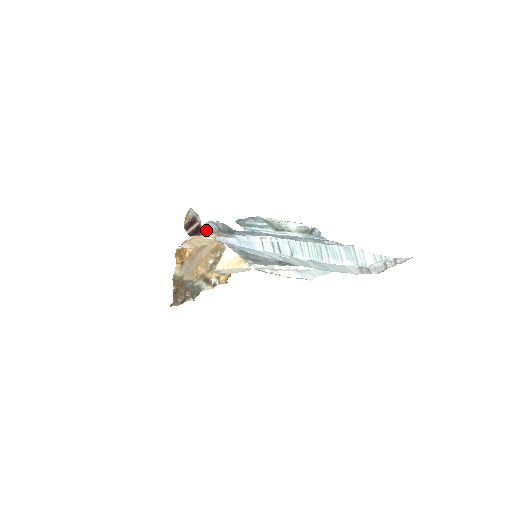
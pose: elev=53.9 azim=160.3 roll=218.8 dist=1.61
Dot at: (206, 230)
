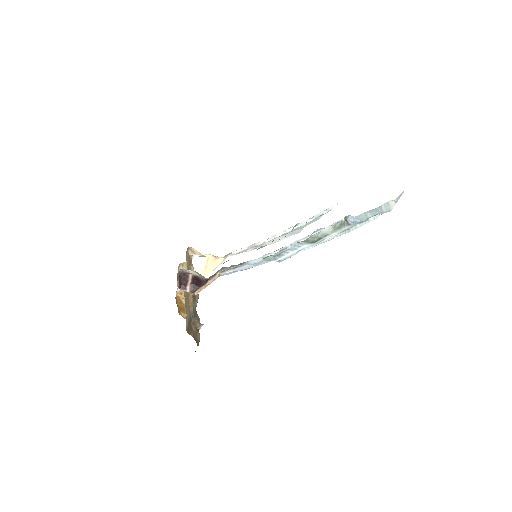
Dot at: occluded
